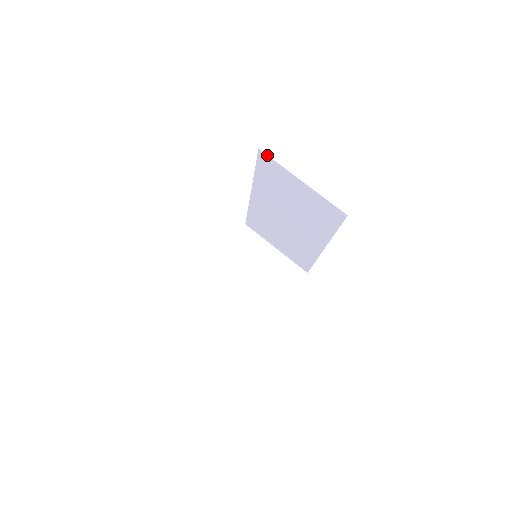
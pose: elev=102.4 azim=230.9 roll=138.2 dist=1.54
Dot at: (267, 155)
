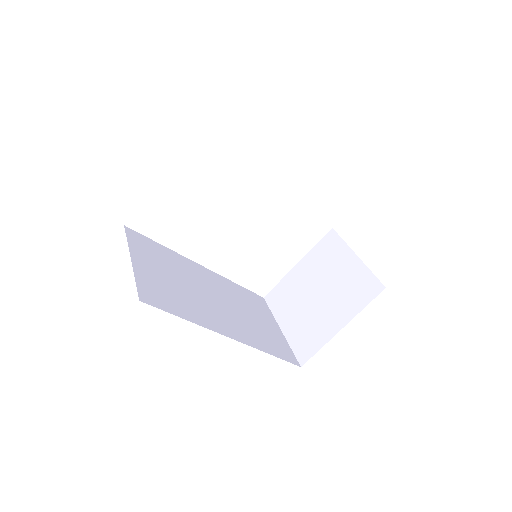
Dot at: occluded
